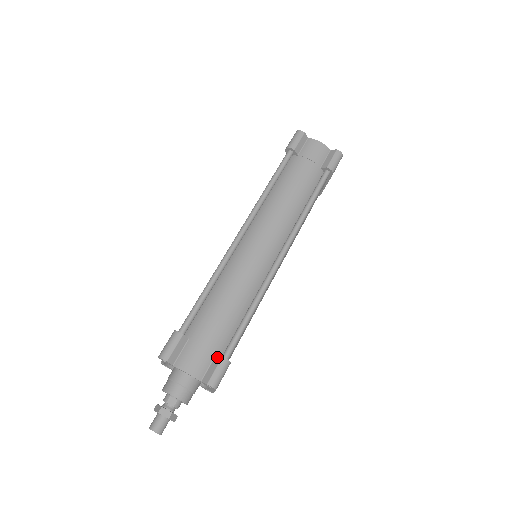
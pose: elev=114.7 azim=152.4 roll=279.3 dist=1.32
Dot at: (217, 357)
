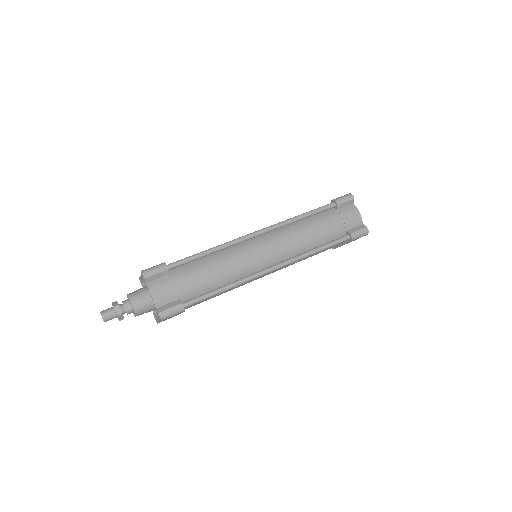
Dot at: (178, 301)
